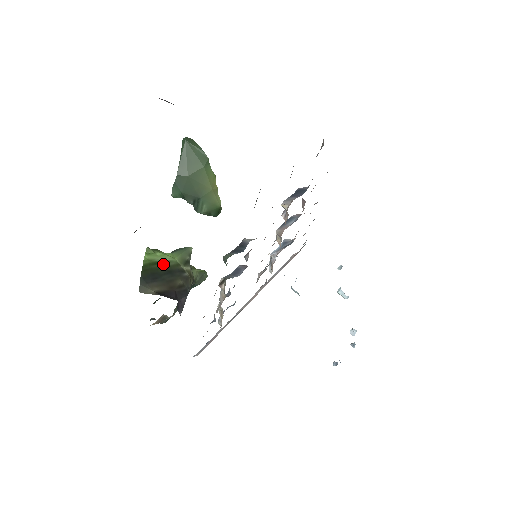
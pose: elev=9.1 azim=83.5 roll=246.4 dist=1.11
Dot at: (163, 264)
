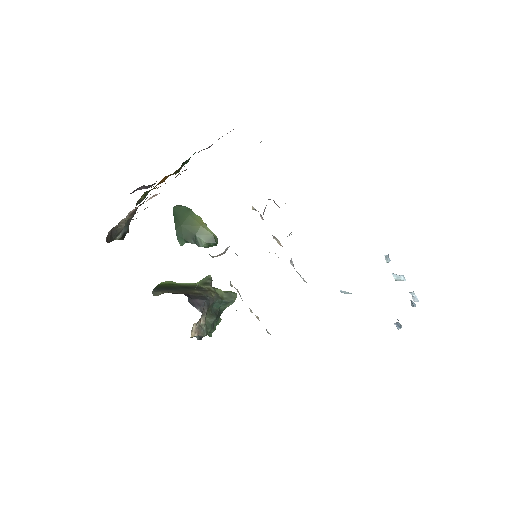
Dot at: (180, 285)
